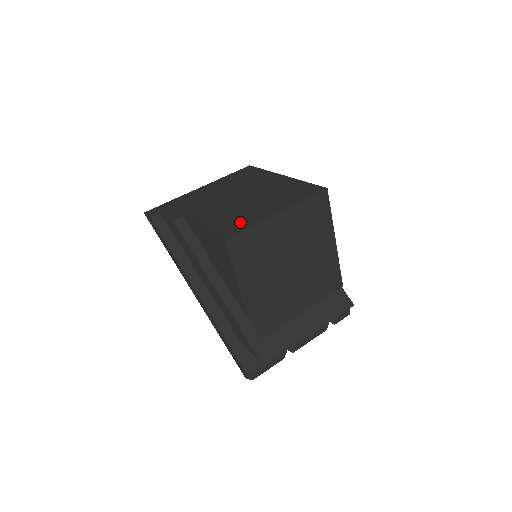
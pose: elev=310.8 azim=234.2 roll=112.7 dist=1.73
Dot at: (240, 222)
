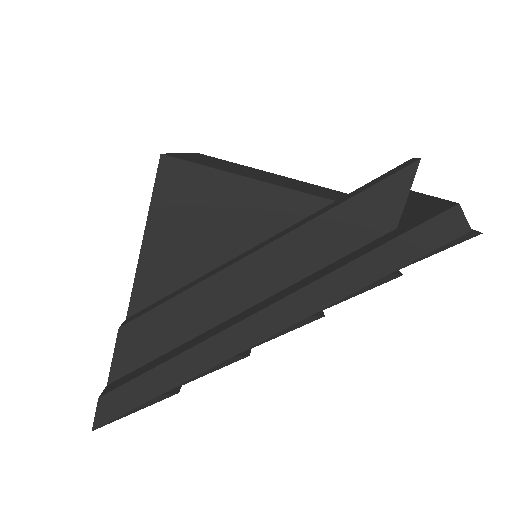
Dot at: occluded
